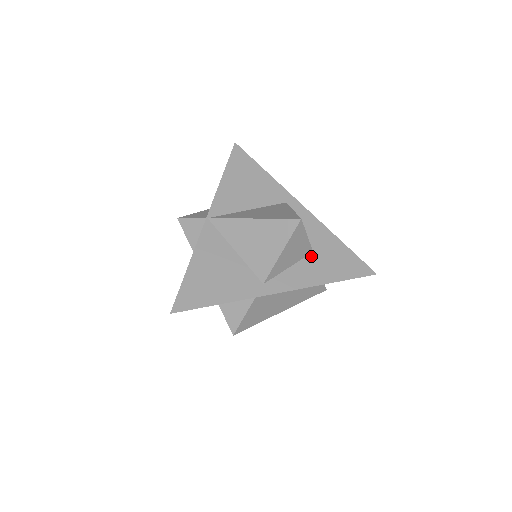
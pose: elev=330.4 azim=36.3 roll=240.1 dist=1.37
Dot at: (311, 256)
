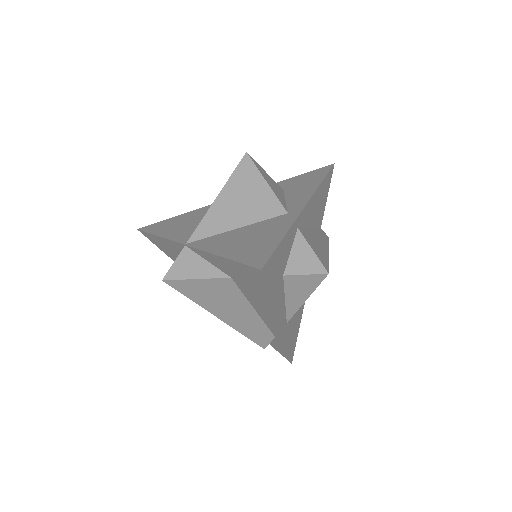
Dot at: (286, 191)
